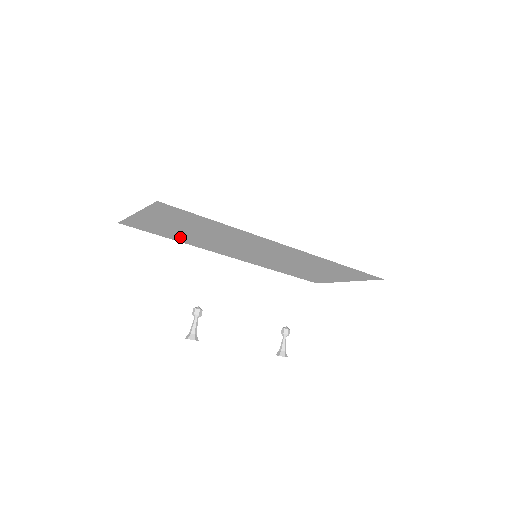
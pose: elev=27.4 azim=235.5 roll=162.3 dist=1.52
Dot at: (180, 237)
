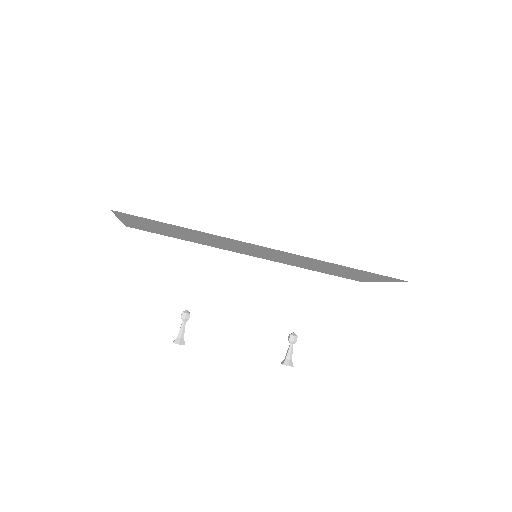
Dot at: (183, 238)
